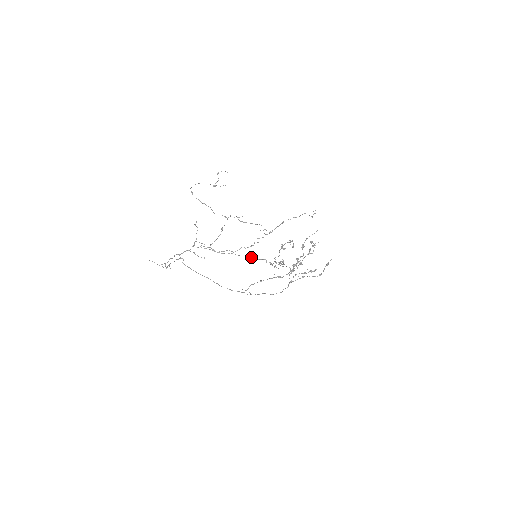
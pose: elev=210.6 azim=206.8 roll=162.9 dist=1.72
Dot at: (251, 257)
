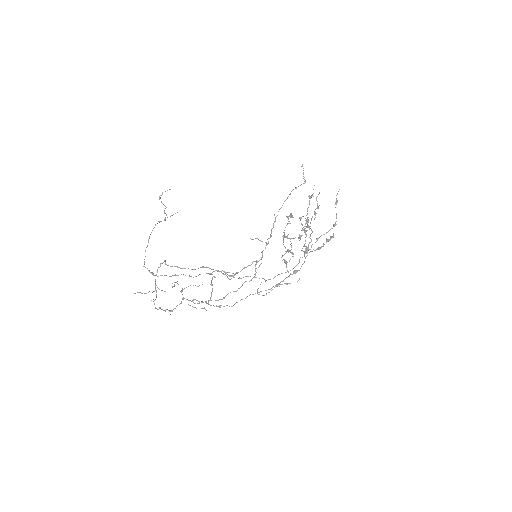
Dot at: (261, 291)
